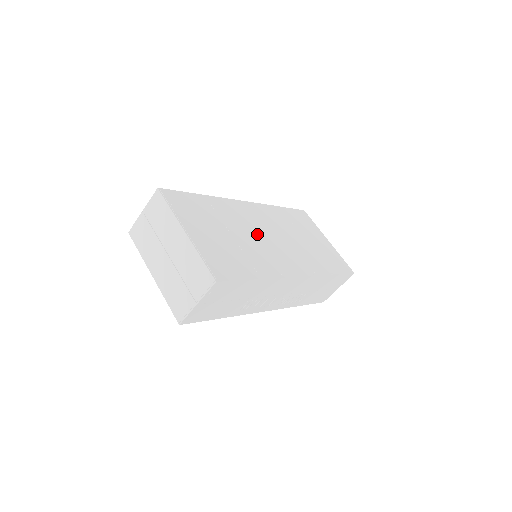
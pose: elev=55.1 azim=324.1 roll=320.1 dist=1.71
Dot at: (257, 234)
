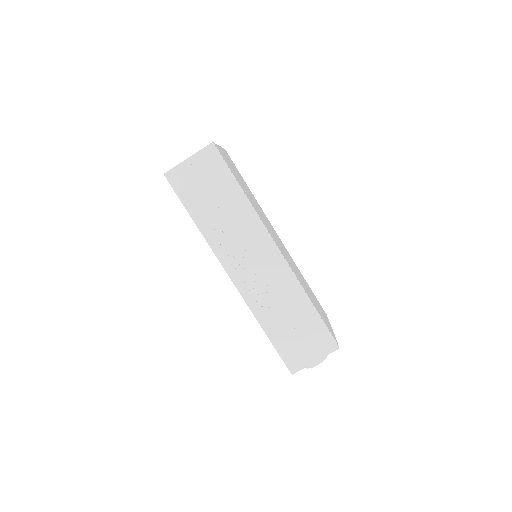
Dot at: occluded
